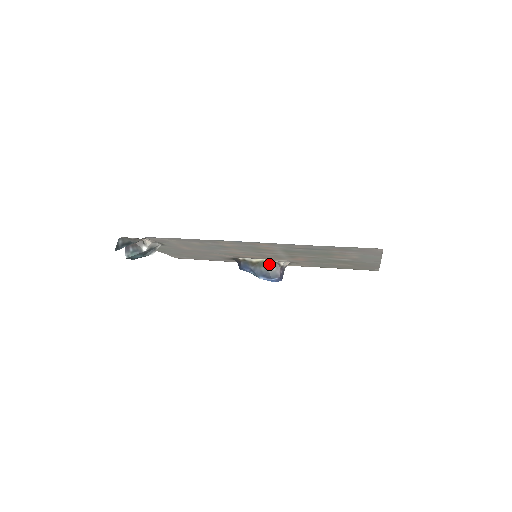
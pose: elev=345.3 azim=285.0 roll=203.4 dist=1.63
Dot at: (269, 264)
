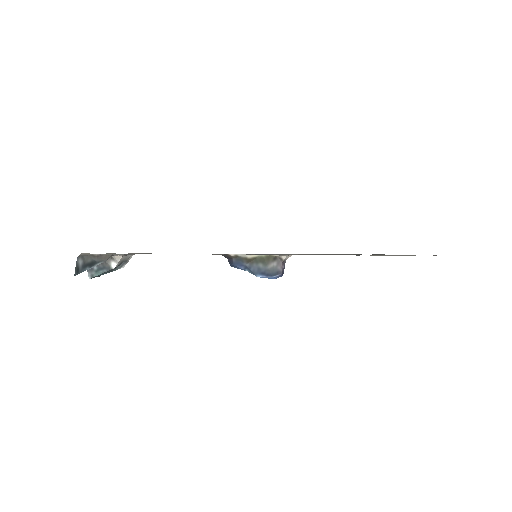
Dot at: (268, 259)
